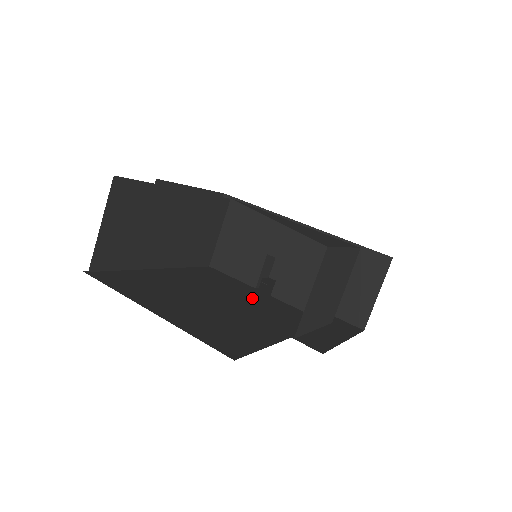
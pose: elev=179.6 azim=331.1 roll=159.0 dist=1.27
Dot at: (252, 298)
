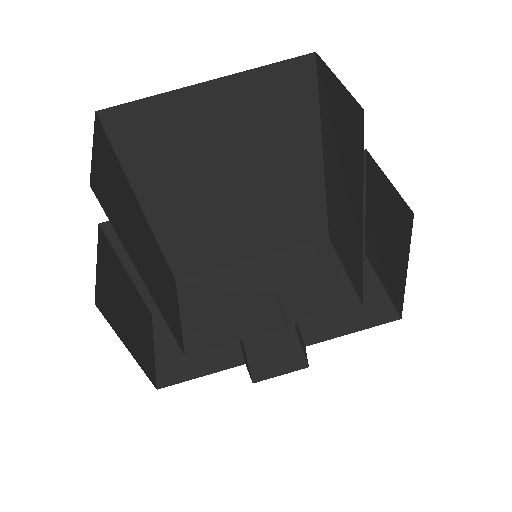
Dot at: occluded
